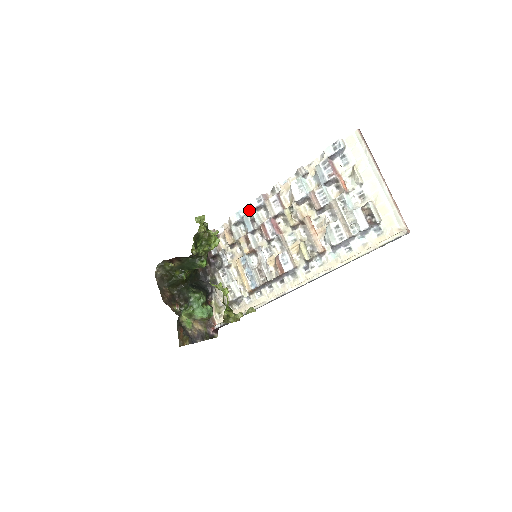
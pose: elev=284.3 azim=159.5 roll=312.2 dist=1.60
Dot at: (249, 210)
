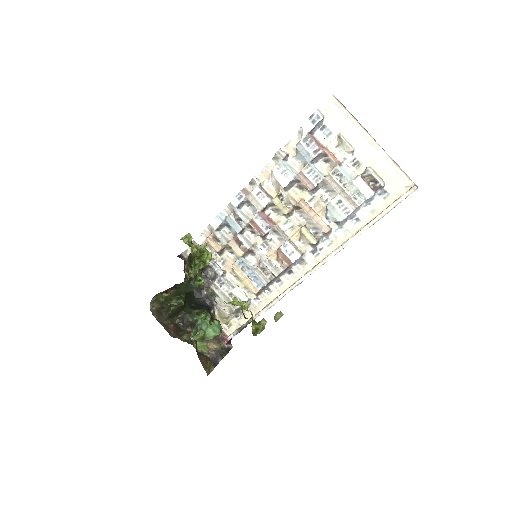
Dot at: (229, 210)
